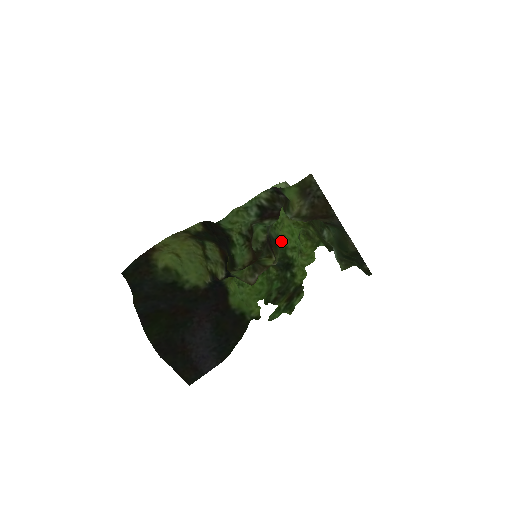
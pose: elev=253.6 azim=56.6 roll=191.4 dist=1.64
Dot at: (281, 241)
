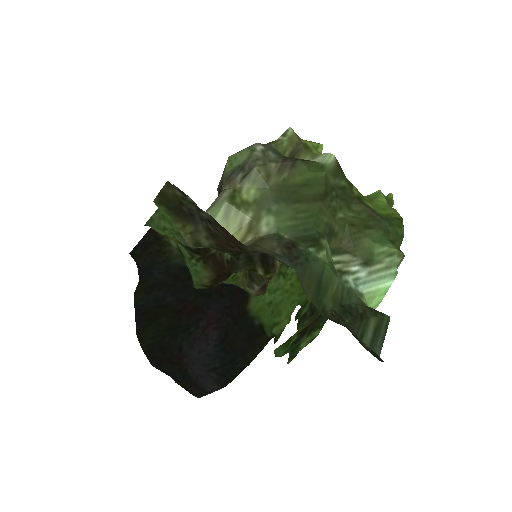
Dot at: occluded
